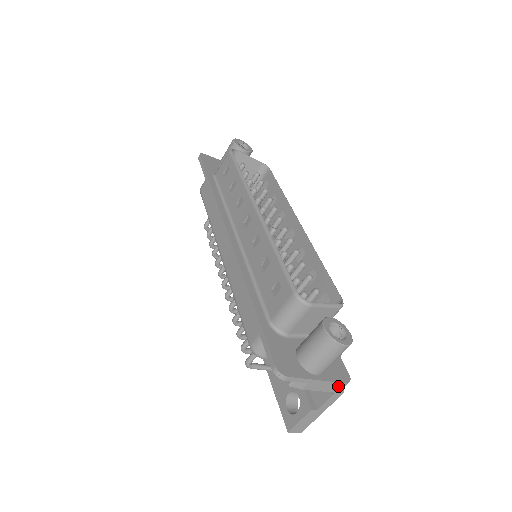
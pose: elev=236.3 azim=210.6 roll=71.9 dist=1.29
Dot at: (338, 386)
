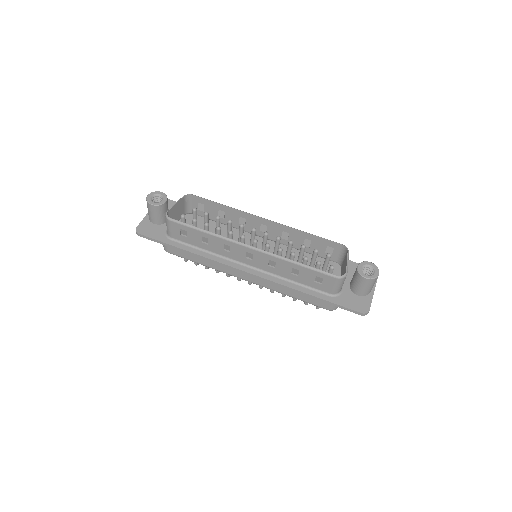
Dot at: occluded
